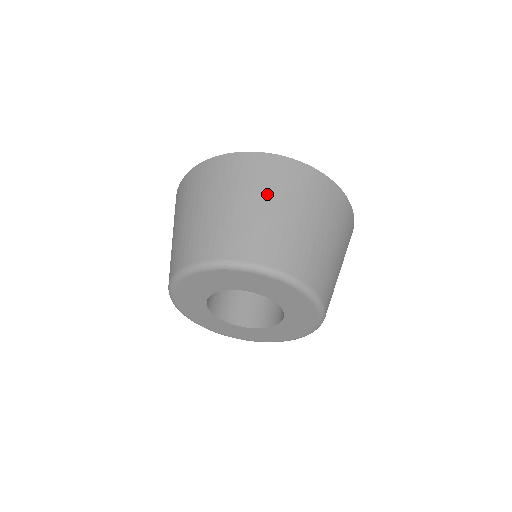
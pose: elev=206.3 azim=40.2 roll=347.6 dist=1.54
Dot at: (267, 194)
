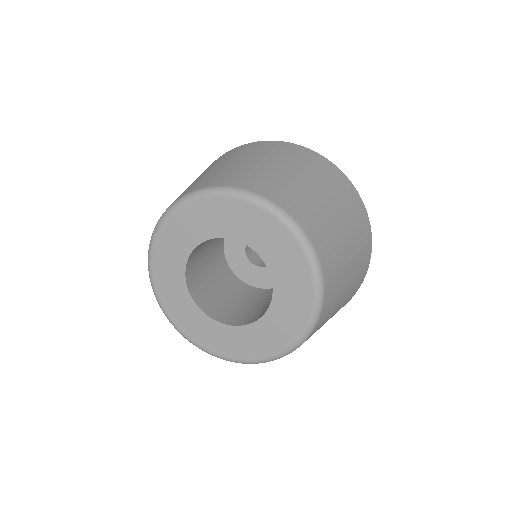
Dot at: (309, 173)
